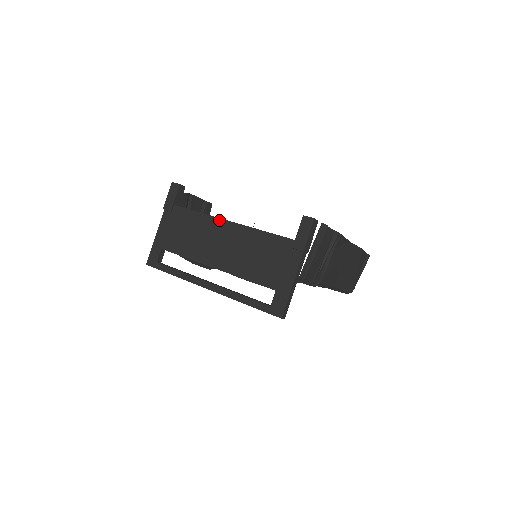
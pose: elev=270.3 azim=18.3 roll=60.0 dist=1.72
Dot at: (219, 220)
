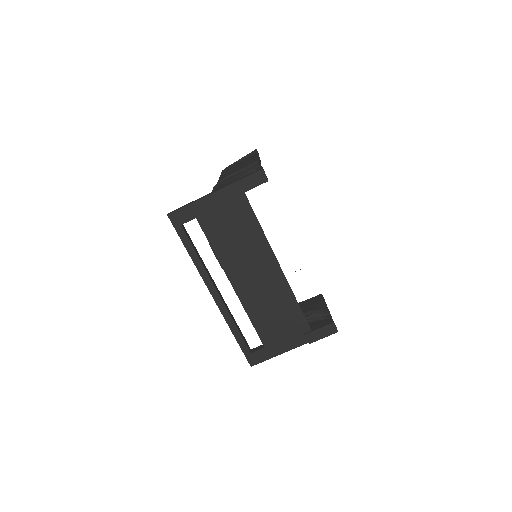
Dot at: (272, 255)
